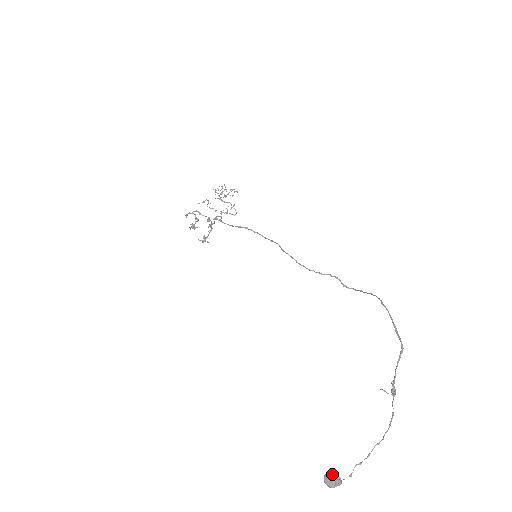
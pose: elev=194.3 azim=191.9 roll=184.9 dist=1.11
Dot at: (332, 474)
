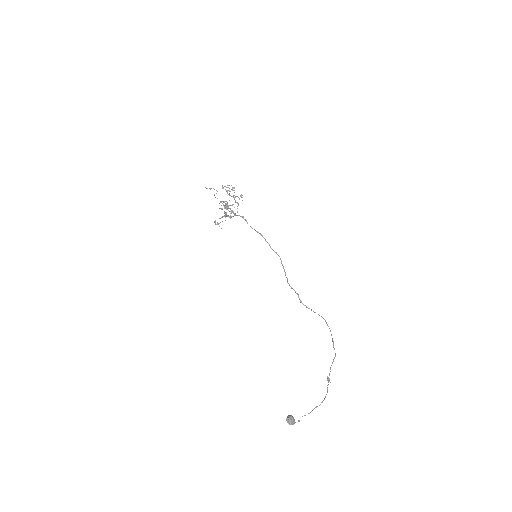
Dot at: (293, 417)
